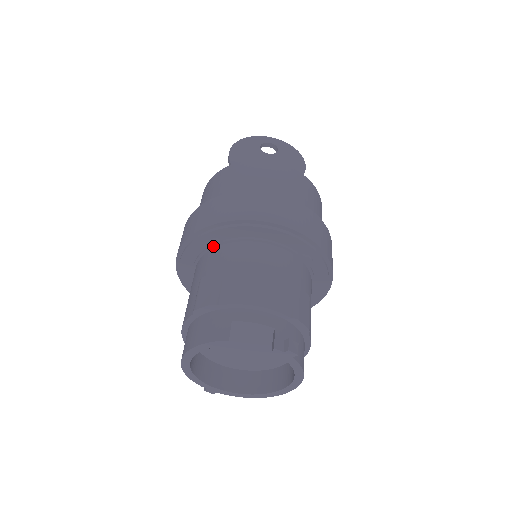
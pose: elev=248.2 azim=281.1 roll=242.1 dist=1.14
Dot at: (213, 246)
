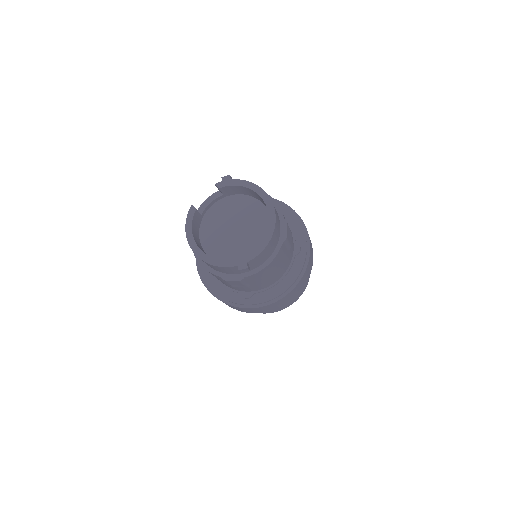
Dot at: occluded
